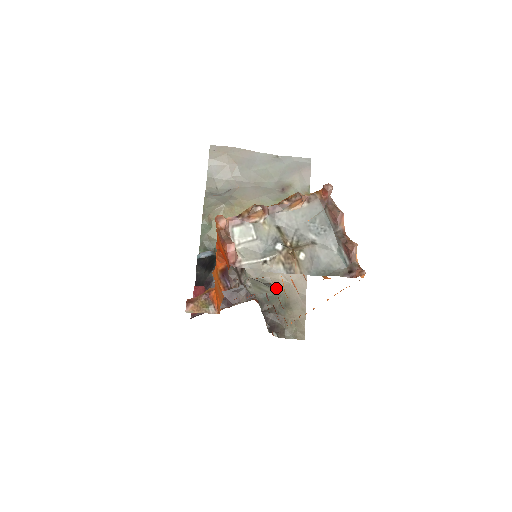
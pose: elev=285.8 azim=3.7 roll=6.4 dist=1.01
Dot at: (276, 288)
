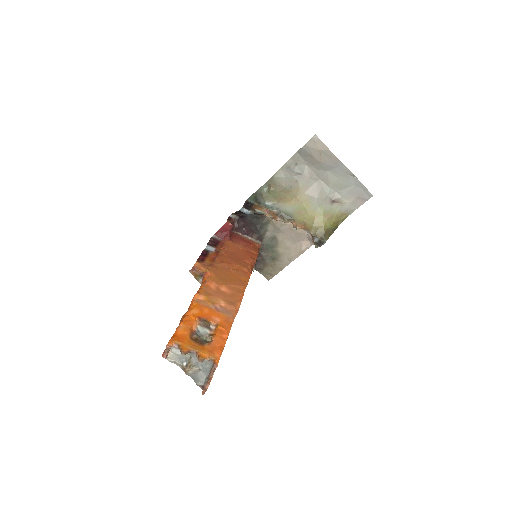
Dot at: occluded
